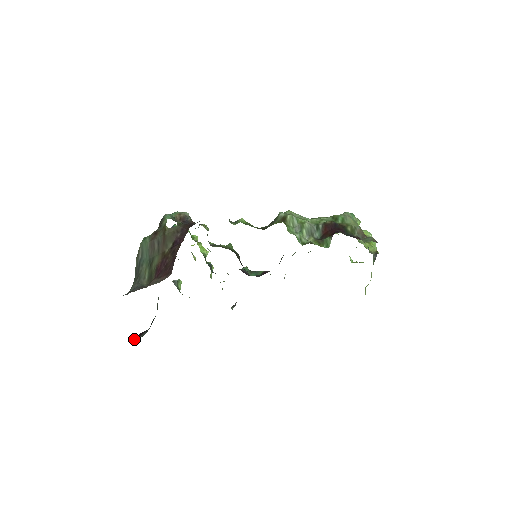
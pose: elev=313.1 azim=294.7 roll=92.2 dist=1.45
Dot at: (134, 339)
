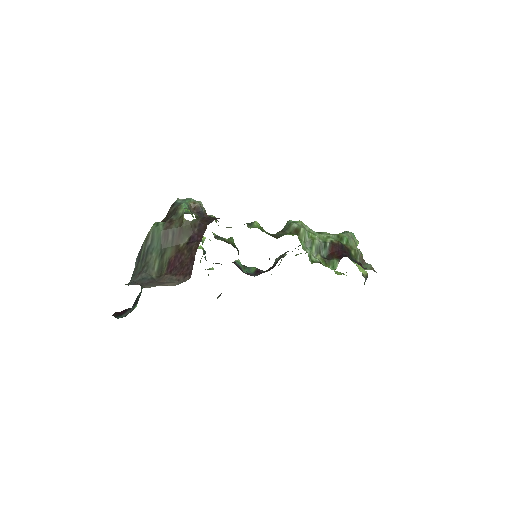
Dot at: (118, 317)
